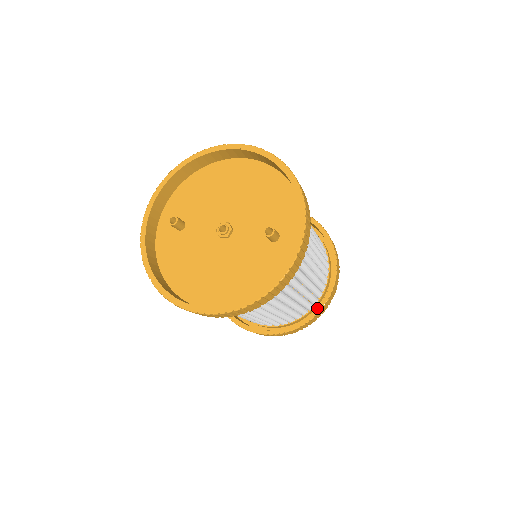
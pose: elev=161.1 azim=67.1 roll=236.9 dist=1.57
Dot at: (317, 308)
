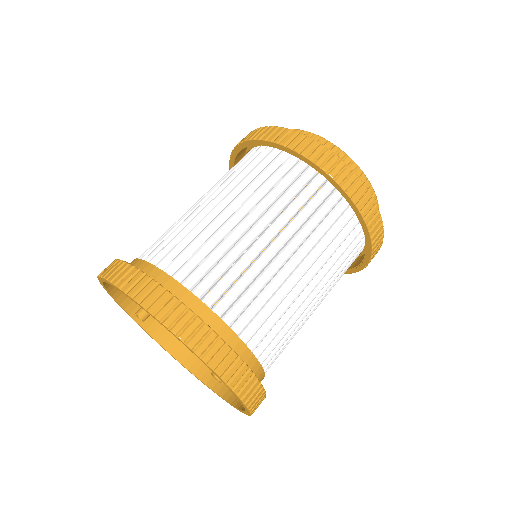
Dot at: (360, 265)
